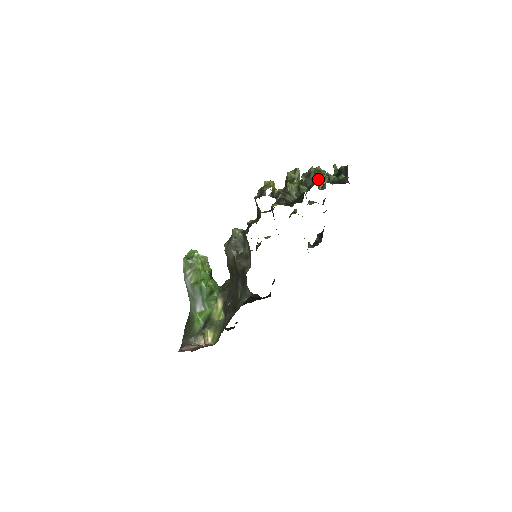
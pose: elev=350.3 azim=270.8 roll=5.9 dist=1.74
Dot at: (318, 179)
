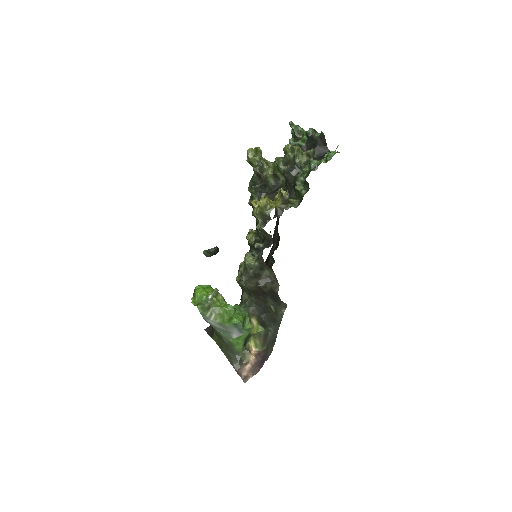
Dot at: (296, 160)
